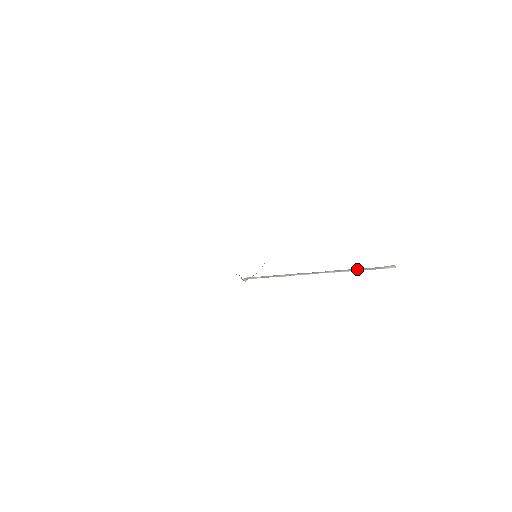
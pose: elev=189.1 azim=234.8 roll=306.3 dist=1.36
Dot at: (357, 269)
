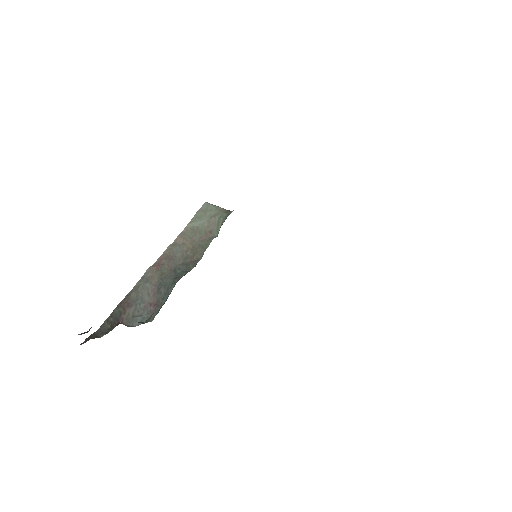
Dot at: occluded
